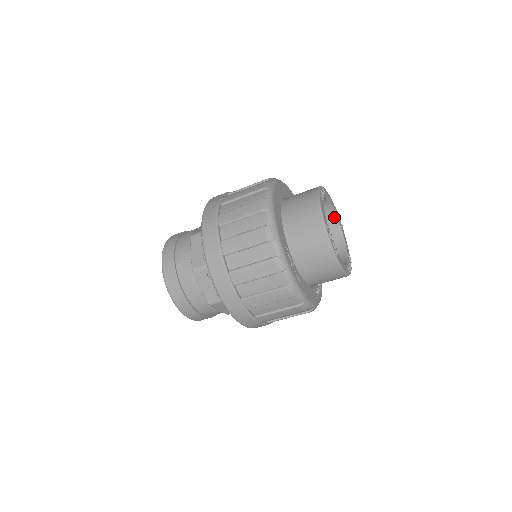
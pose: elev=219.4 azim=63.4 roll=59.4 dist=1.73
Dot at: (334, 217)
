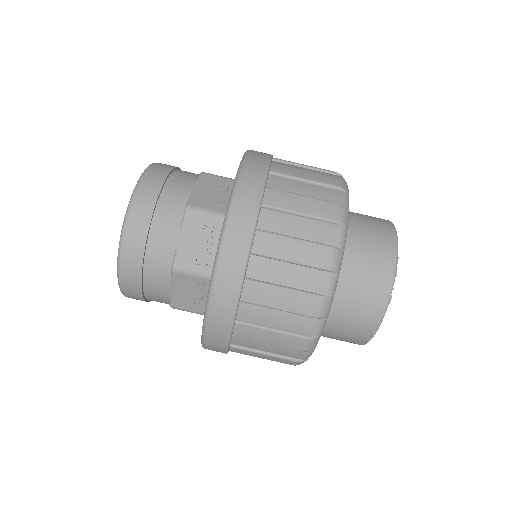
Dot at: occluded
